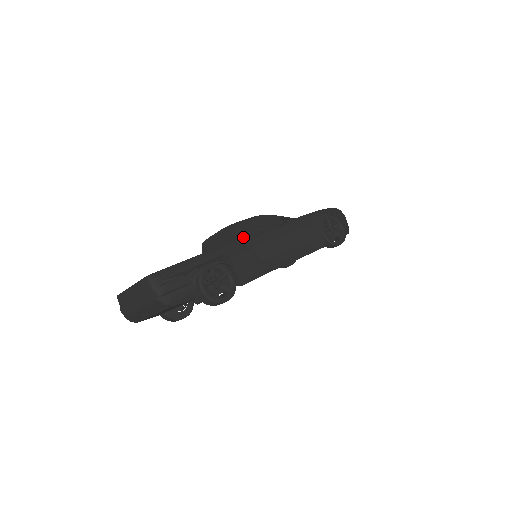
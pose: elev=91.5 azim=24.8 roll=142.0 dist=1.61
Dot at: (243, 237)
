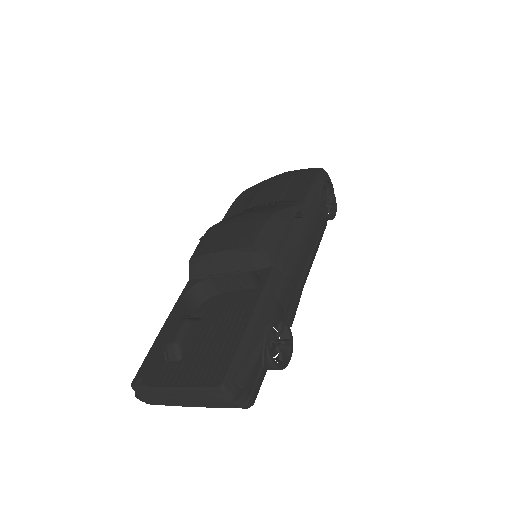
Dot at: (275, 263)
